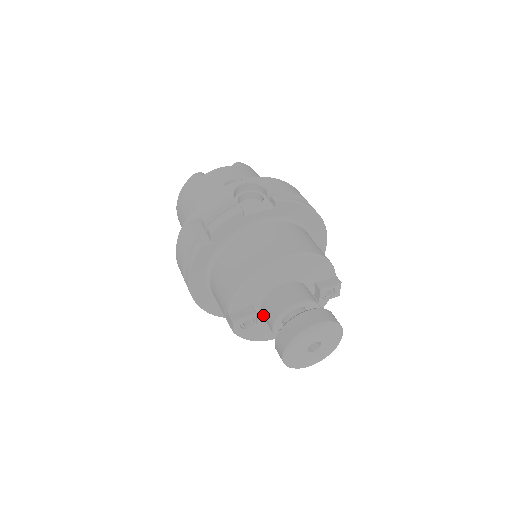
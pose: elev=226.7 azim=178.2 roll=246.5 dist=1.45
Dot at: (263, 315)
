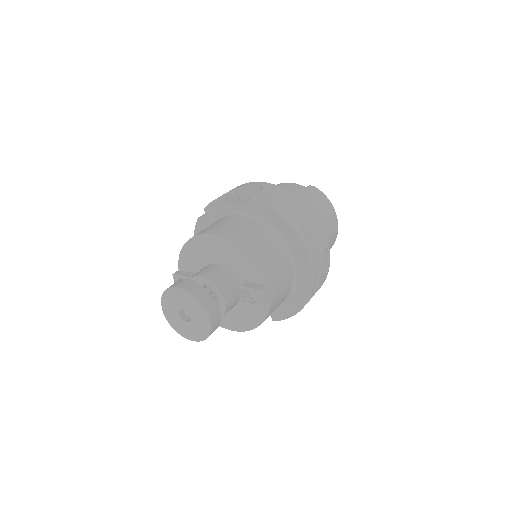
Dot at: occluded
